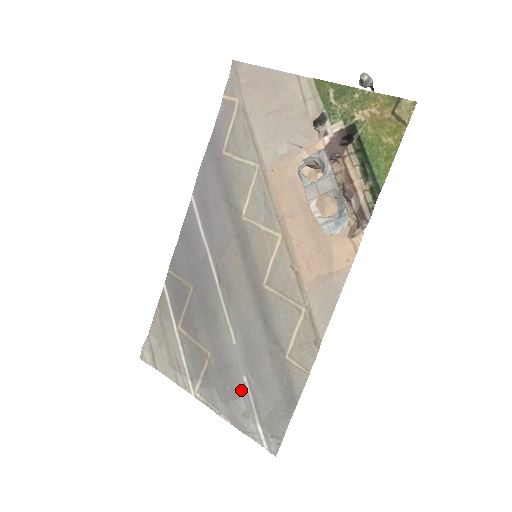
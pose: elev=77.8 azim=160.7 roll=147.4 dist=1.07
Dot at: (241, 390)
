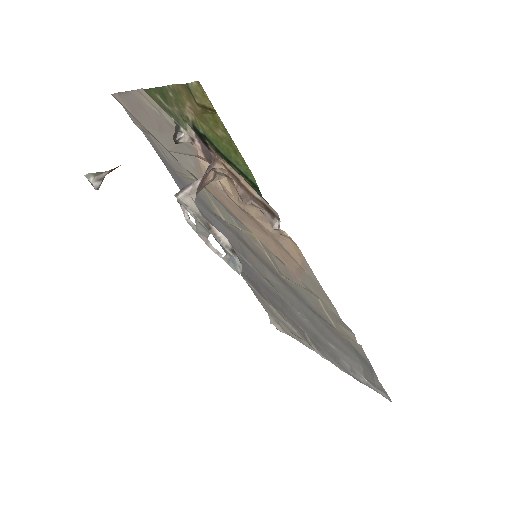
Dot at: (336, 353)
